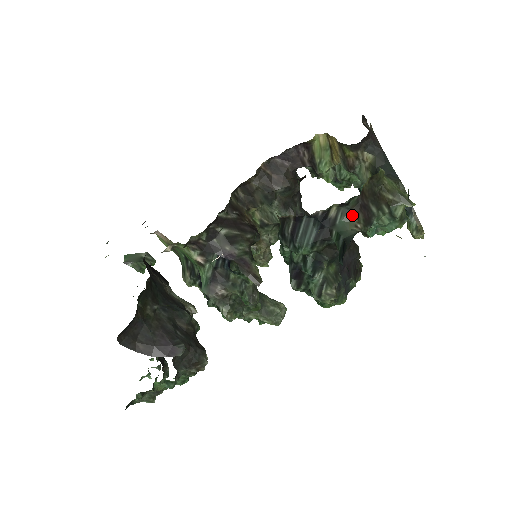
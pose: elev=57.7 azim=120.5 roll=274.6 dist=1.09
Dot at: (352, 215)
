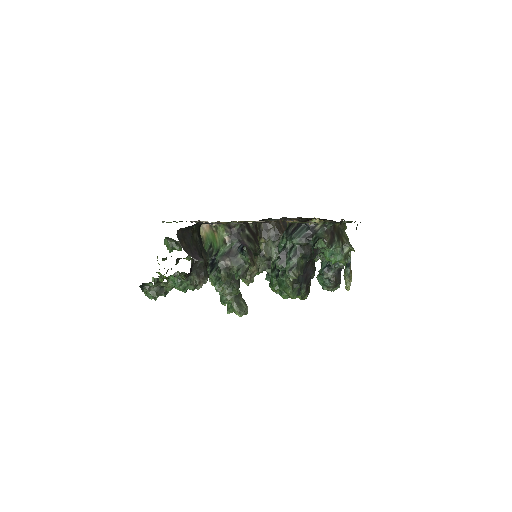
Dot at: (326, 233)
